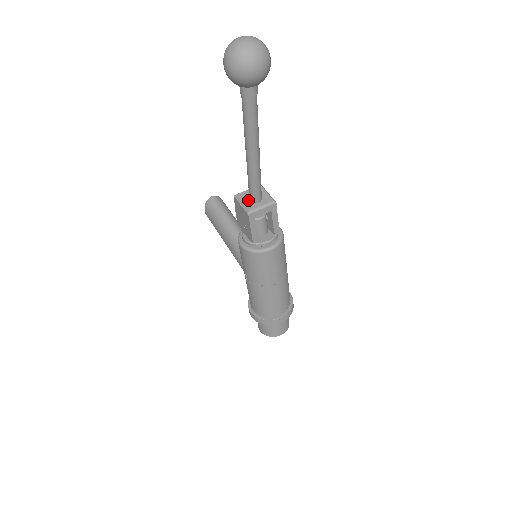
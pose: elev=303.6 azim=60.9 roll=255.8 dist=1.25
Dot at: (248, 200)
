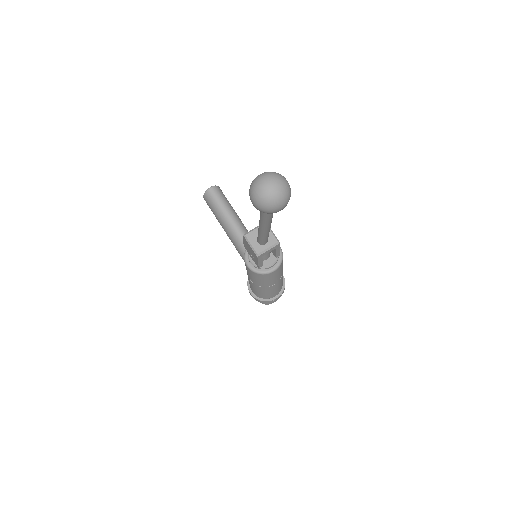
Dot at: (256, 241)
